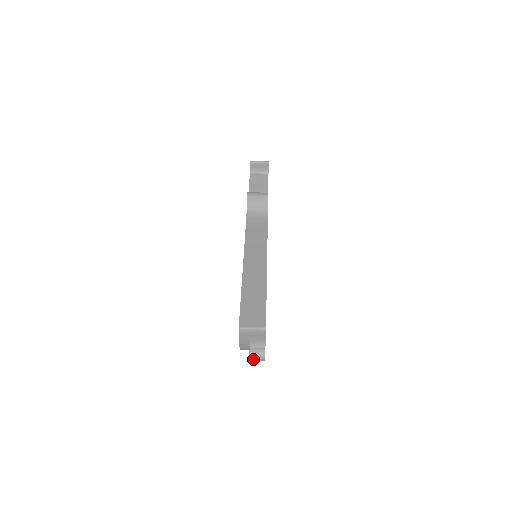
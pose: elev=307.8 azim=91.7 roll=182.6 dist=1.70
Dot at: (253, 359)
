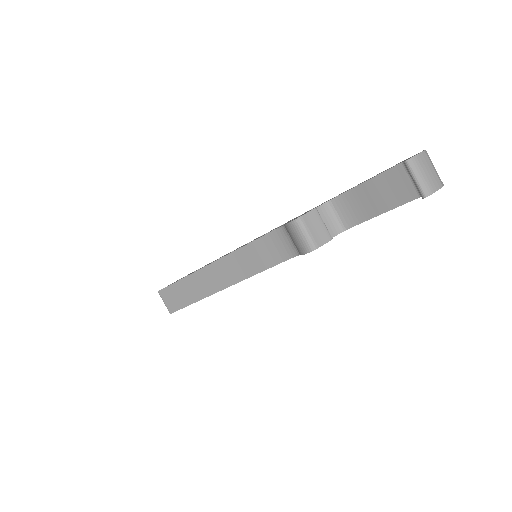
Dot at: occluded
